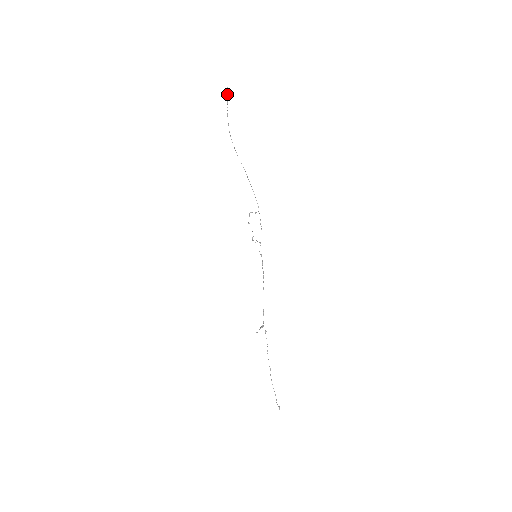
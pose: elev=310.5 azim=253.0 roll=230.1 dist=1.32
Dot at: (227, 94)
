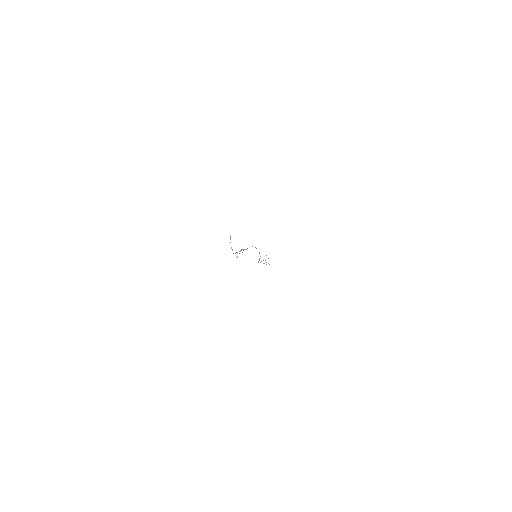
Dot at: occluded
